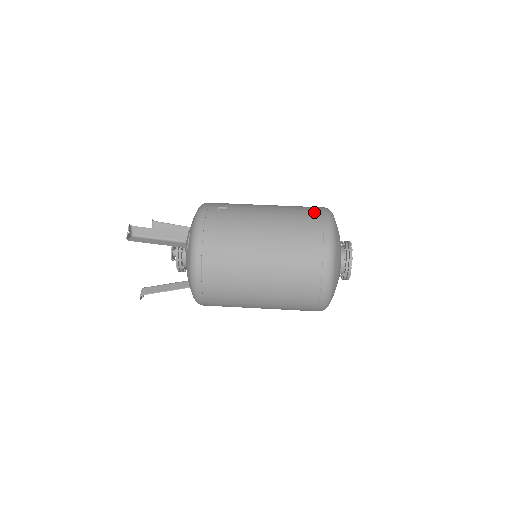
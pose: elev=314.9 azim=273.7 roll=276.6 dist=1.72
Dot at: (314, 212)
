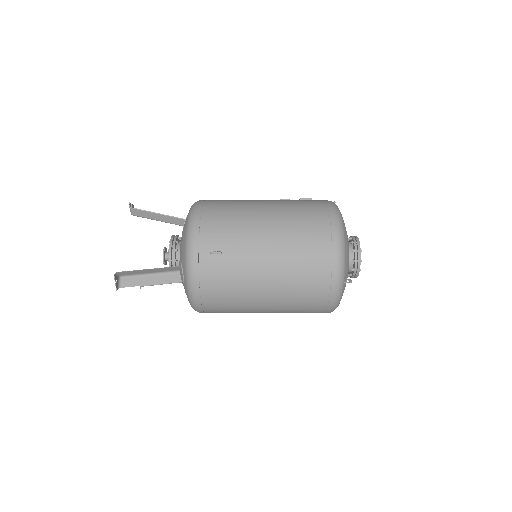
Dot at: (322, 246)
